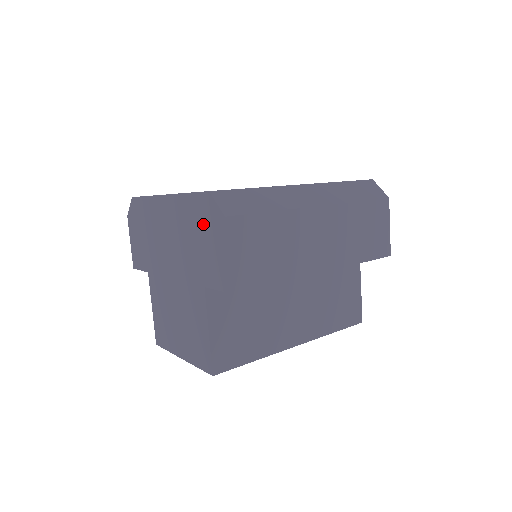
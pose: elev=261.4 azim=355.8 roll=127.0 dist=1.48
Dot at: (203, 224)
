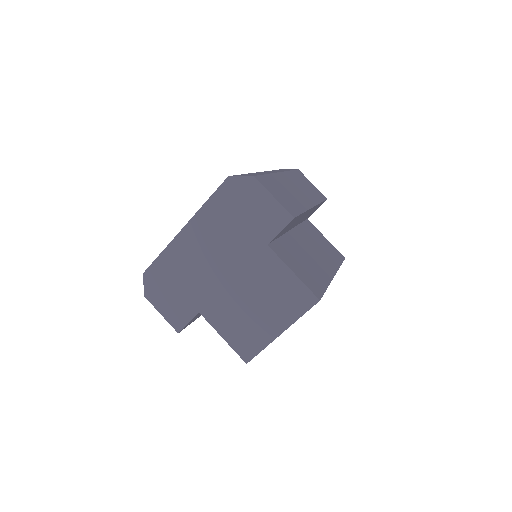
Dot at: (237, 203)
